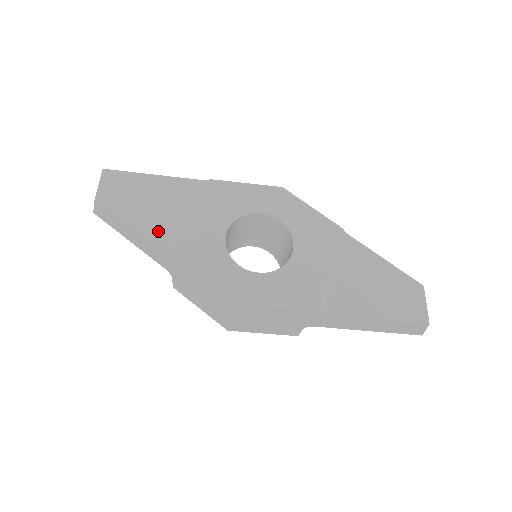
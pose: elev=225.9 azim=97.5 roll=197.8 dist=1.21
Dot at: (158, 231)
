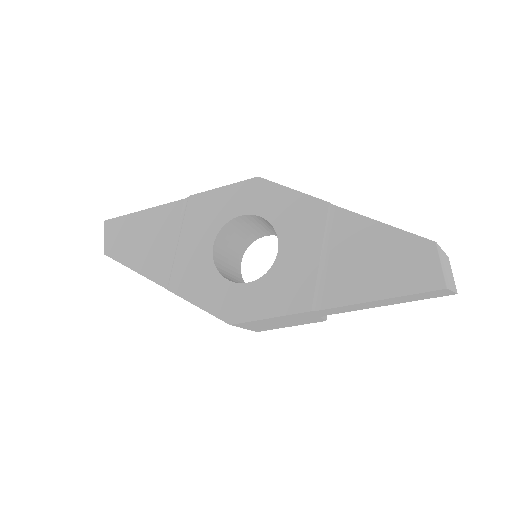
Dot at: (156, 267)
